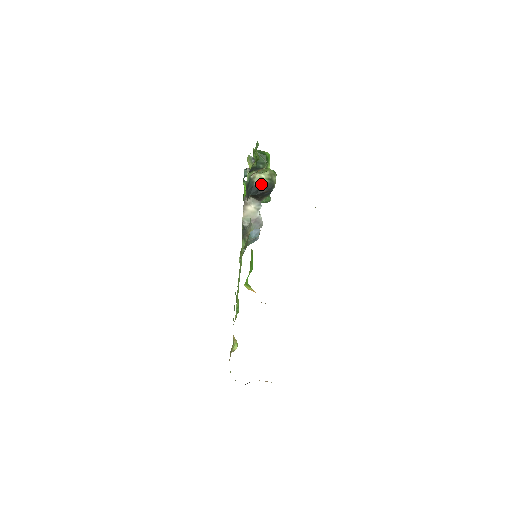
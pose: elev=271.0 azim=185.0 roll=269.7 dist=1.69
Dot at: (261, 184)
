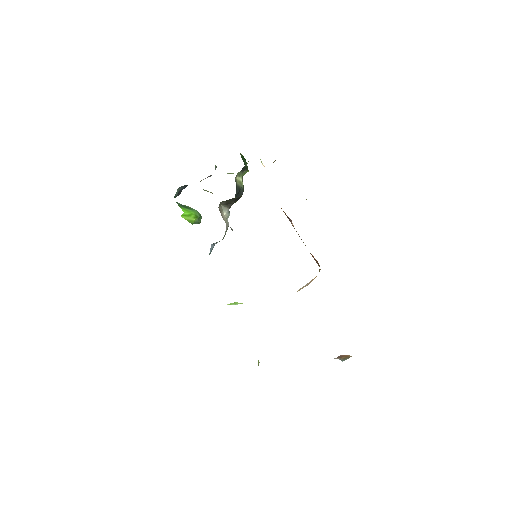
Dot at: (240, 187)
